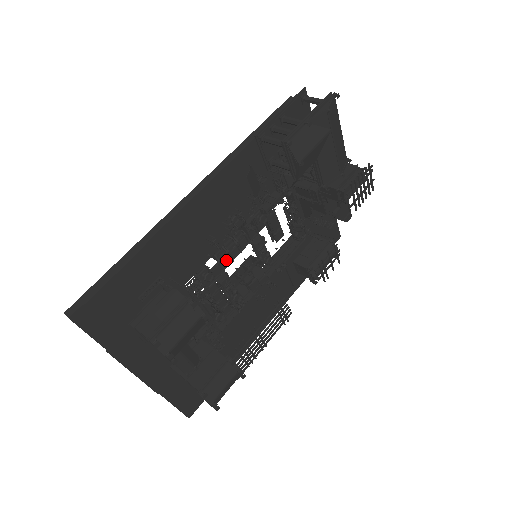
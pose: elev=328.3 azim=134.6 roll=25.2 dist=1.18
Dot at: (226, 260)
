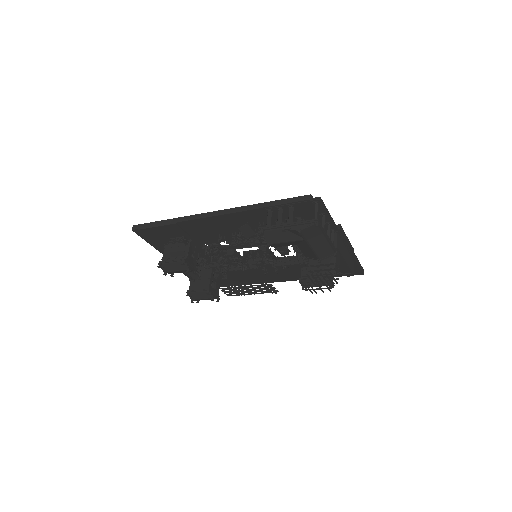
Dot at: (237, 246)
